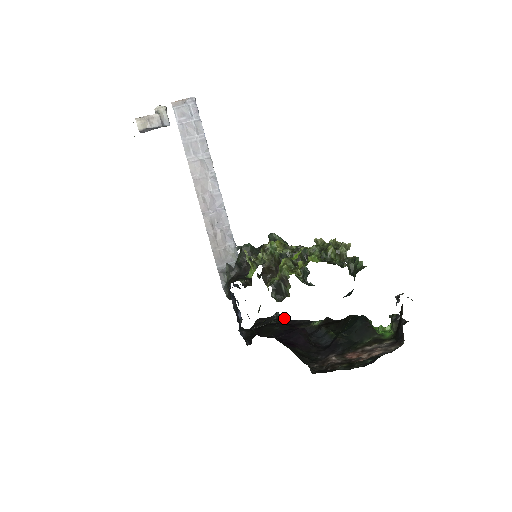
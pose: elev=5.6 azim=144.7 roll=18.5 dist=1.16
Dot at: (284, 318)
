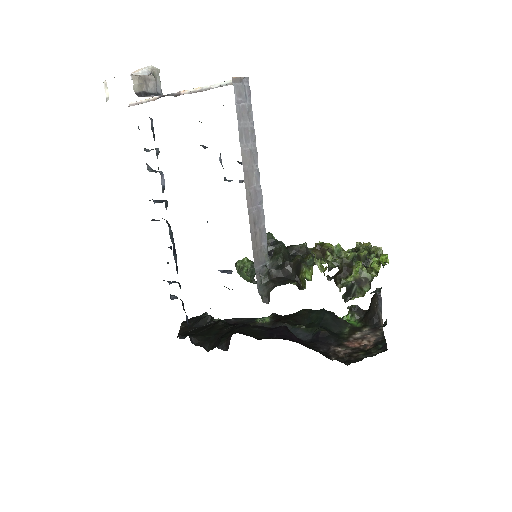
Dot at: occluded
